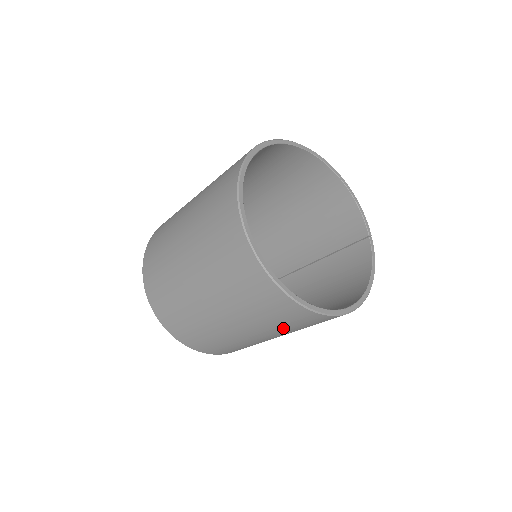
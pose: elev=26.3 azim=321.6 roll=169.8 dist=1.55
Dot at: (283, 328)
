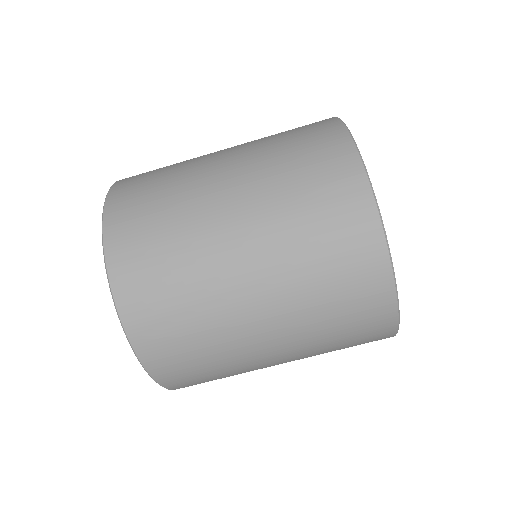
Dot at: (329, 350)
